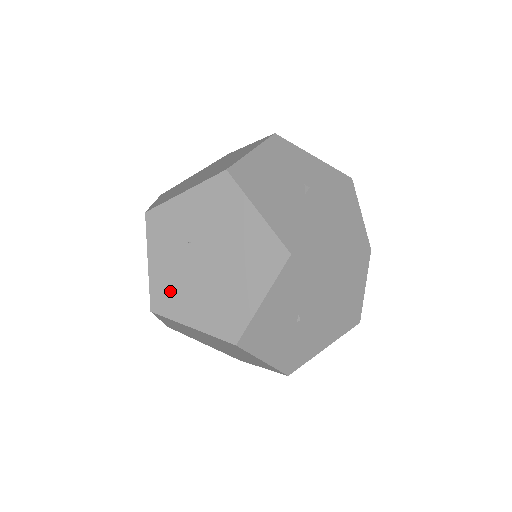
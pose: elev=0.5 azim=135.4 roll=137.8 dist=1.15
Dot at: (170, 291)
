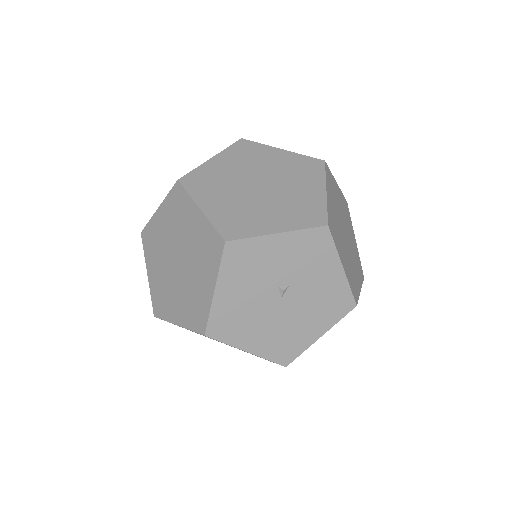
Dot at: occluded
